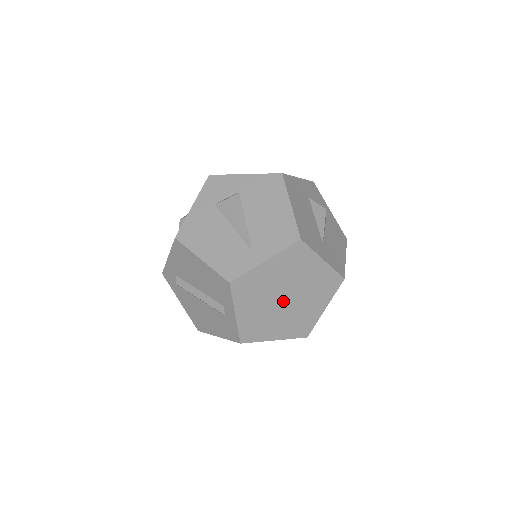
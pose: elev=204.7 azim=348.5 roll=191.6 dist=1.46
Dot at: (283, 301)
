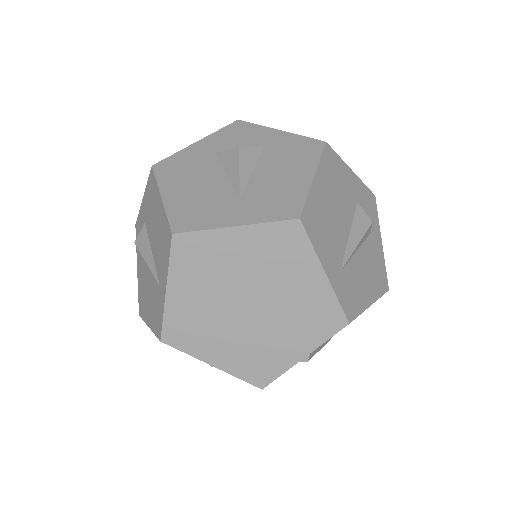
Dot at: (250, 311)
